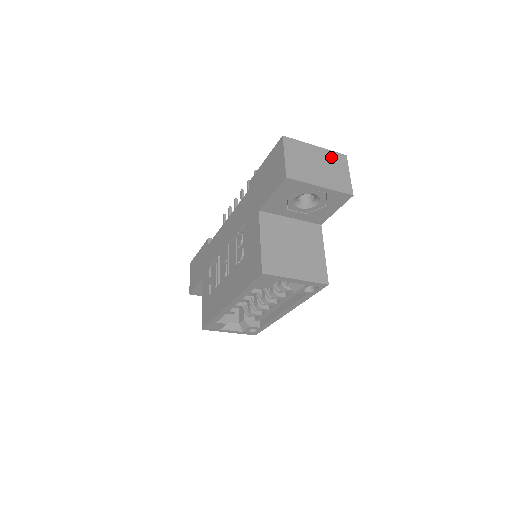
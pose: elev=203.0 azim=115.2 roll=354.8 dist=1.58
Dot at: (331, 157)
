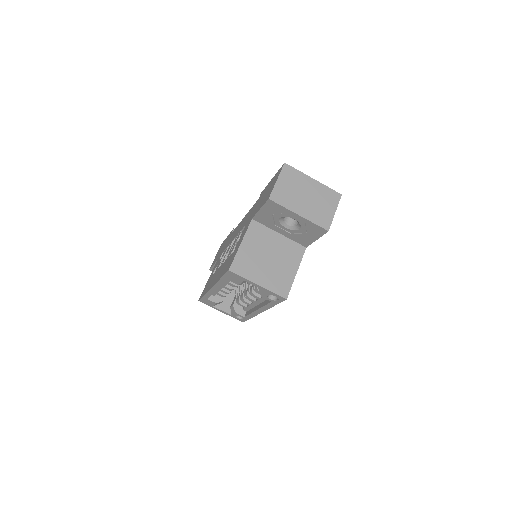
Dot at: (324, 192)
